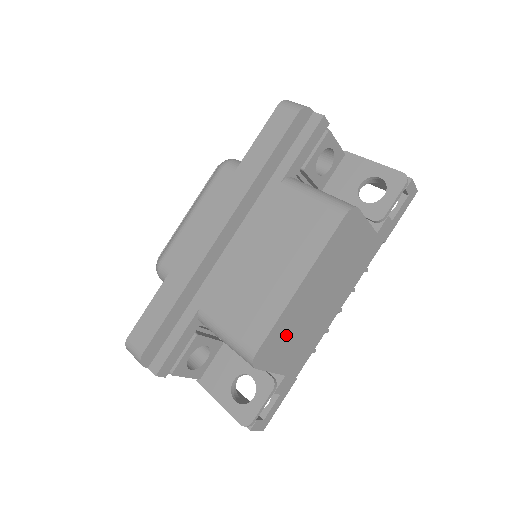
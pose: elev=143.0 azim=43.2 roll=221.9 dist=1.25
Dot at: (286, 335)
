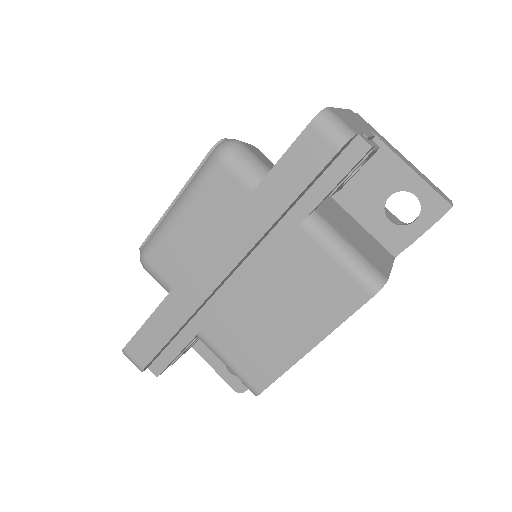
Dot at: occluded
